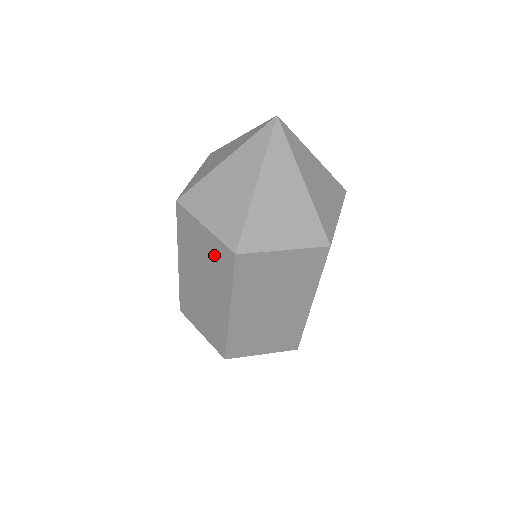
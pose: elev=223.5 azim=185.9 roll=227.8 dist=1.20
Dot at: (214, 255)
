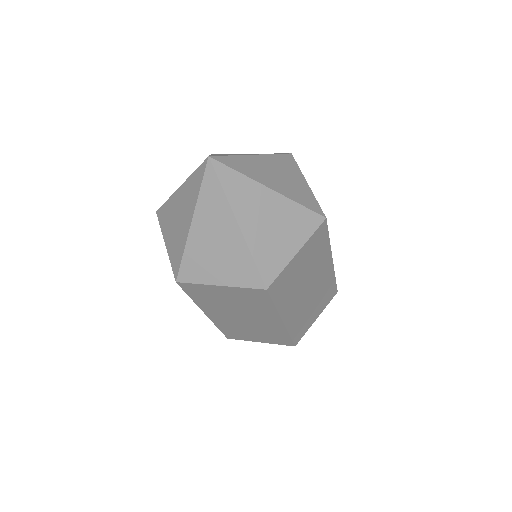
Dot at: occluded
